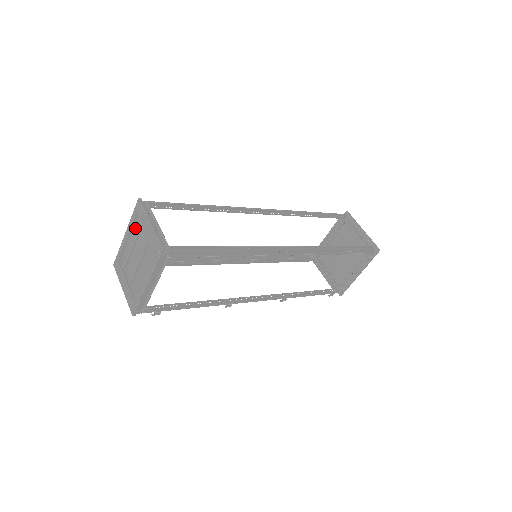
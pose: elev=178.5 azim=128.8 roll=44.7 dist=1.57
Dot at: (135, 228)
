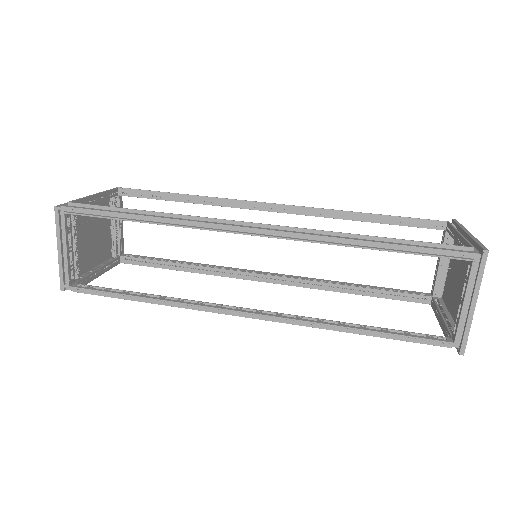
Dot at: occluded
